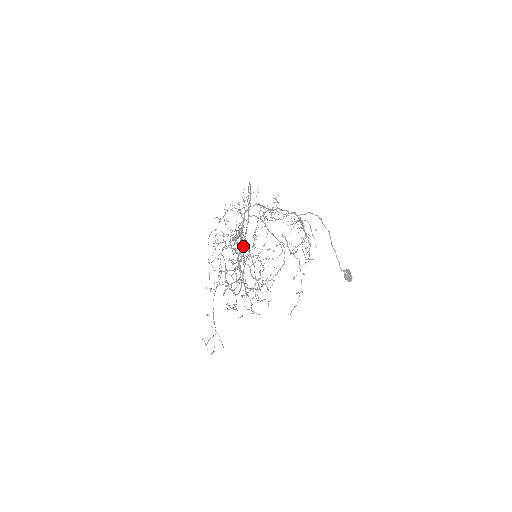
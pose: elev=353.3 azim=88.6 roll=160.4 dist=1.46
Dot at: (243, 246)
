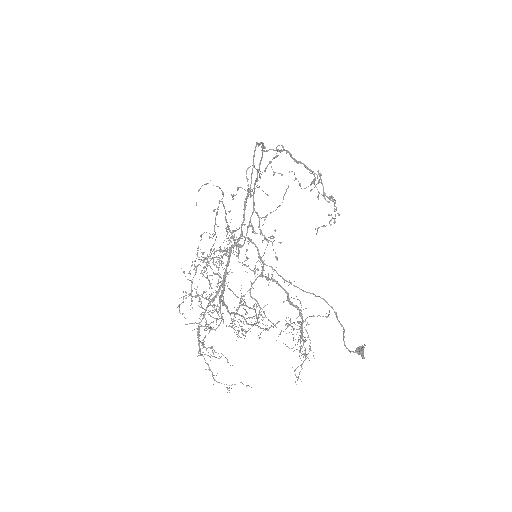
Dot at: (208, 365)
